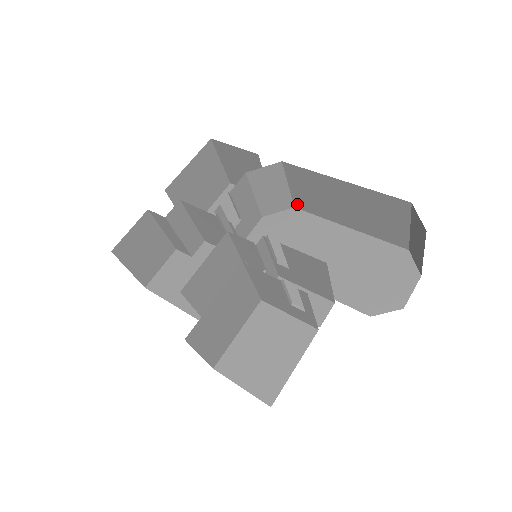
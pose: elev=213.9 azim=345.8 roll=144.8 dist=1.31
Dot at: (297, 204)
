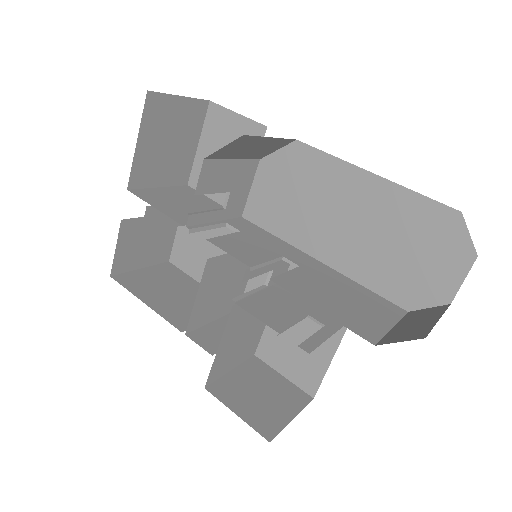
Dot at: occluded
